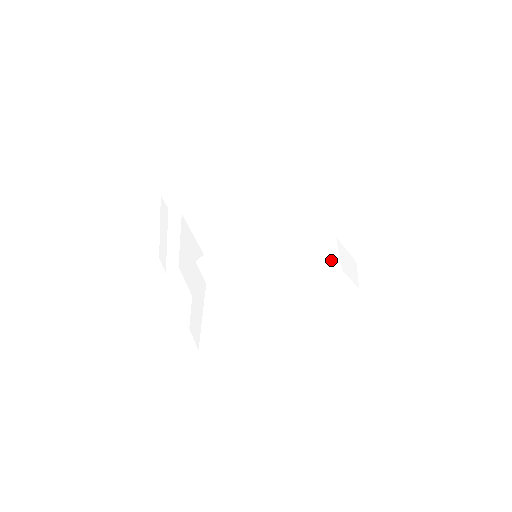
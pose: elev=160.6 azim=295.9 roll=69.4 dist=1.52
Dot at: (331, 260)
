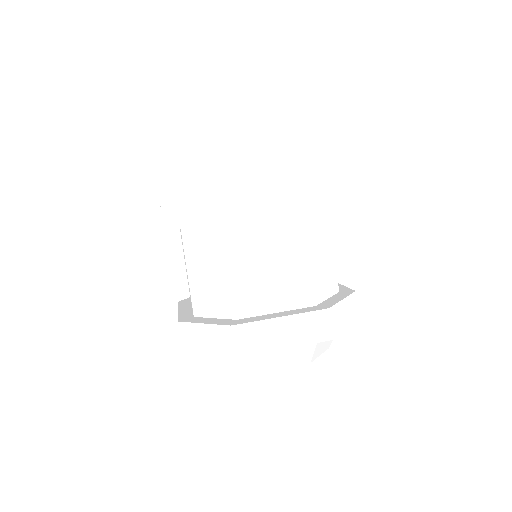
Dot at: (303, 356)
